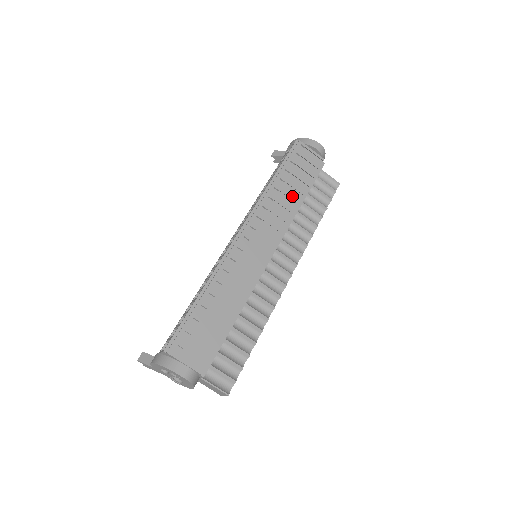
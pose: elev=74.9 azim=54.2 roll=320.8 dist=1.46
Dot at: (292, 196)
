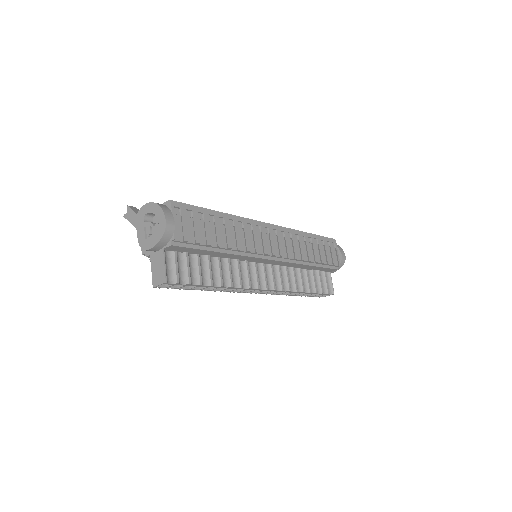
Dot at: (310, 253)
